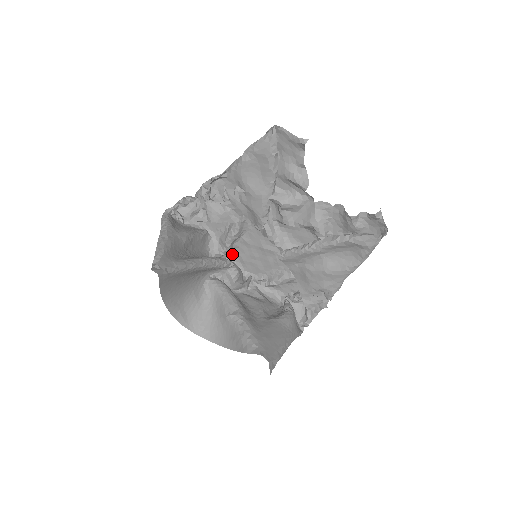
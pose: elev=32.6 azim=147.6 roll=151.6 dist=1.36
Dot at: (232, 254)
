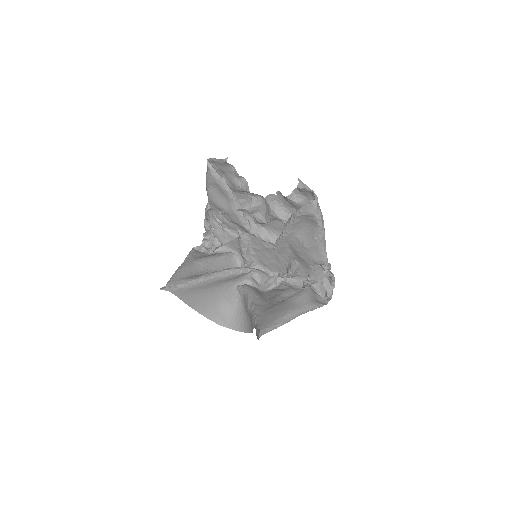
Dot at: (256, 262)
